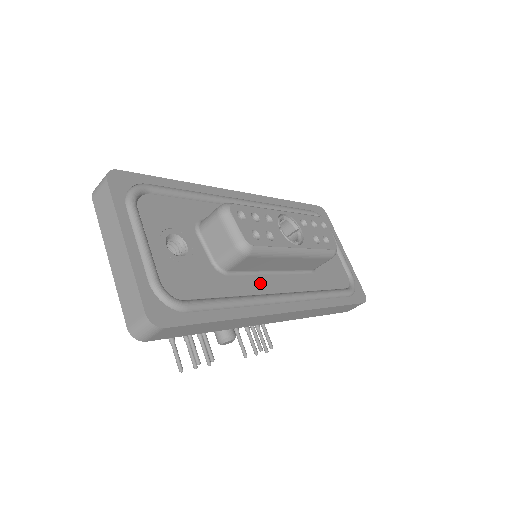
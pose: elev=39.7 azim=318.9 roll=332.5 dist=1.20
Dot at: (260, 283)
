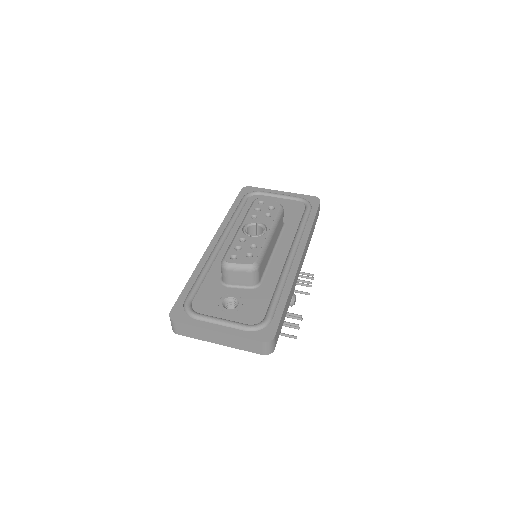
Dot at: (275, 266)
